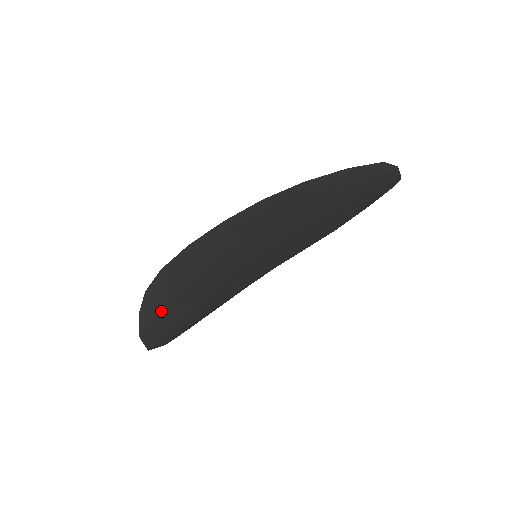
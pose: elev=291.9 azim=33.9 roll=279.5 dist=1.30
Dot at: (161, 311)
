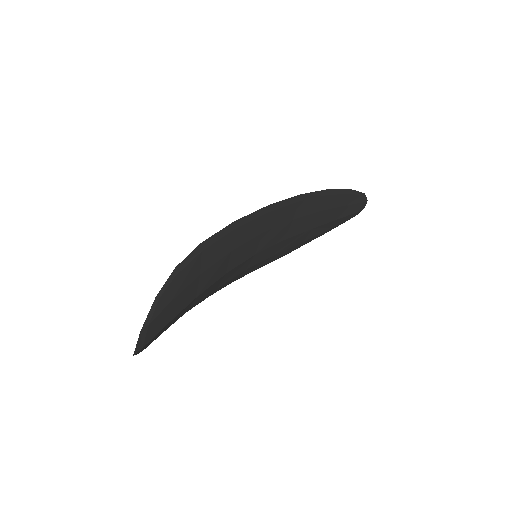
Dot at: (174, 299)
